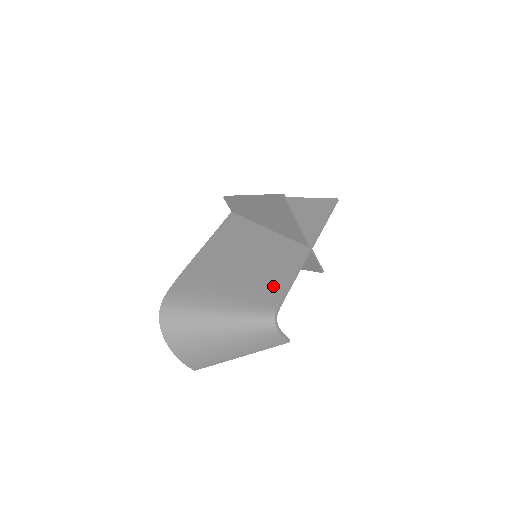
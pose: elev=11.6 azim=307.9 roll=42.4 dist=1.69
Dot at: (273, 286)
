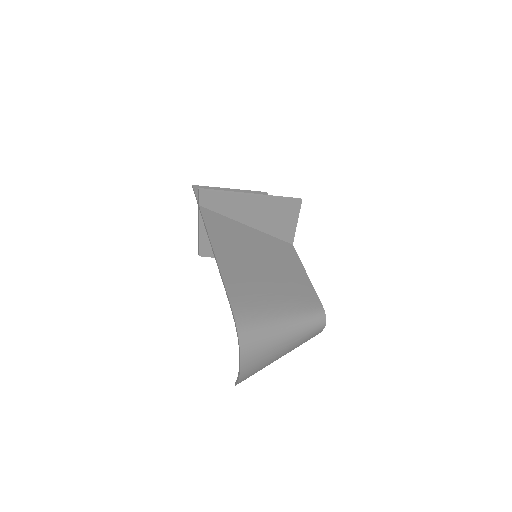
Dot at: (303, 286)
